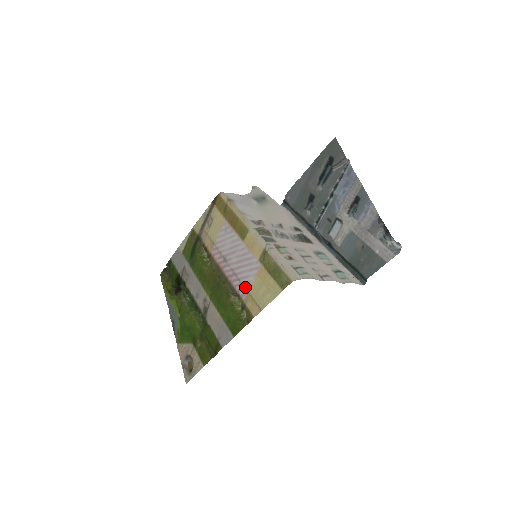
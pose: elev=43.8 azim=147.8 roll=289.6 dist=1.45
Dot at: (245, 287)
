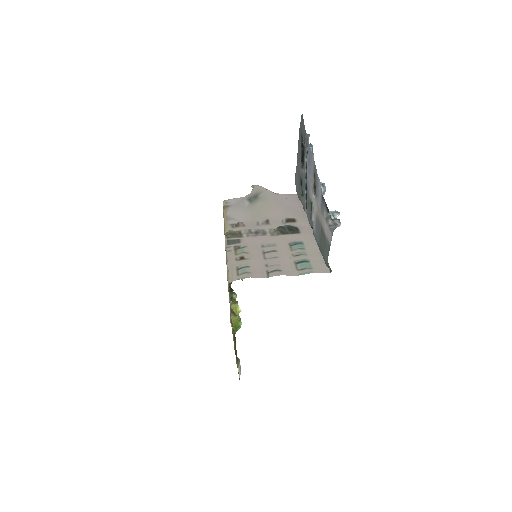
Dot at: occluded
